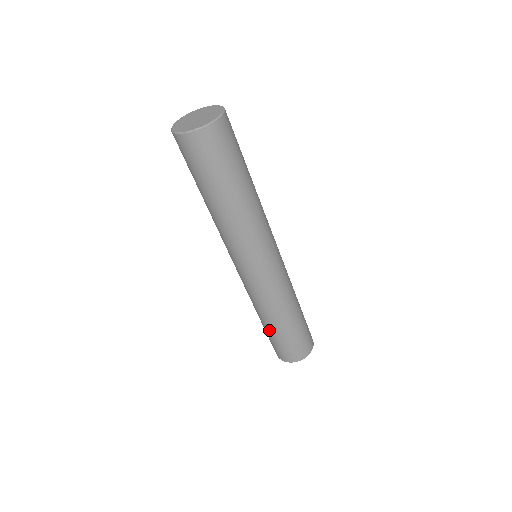
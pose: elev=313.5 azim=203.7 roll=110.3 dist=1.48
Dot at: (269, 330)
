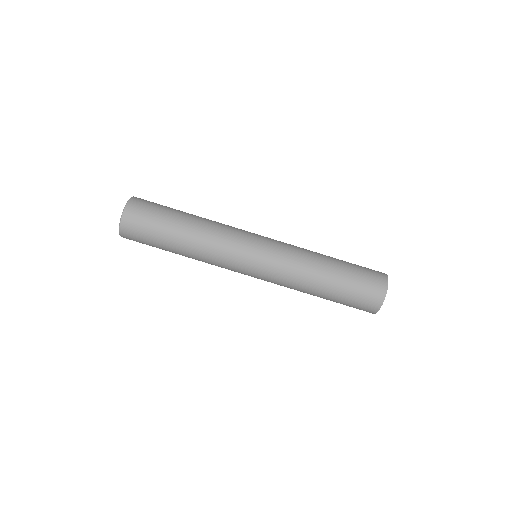
Dot at: (329, 296)
